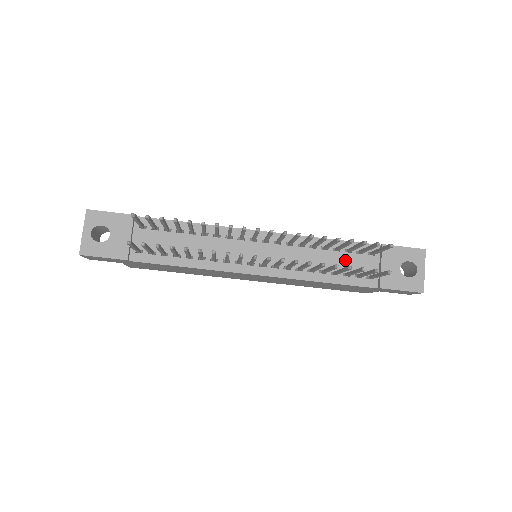
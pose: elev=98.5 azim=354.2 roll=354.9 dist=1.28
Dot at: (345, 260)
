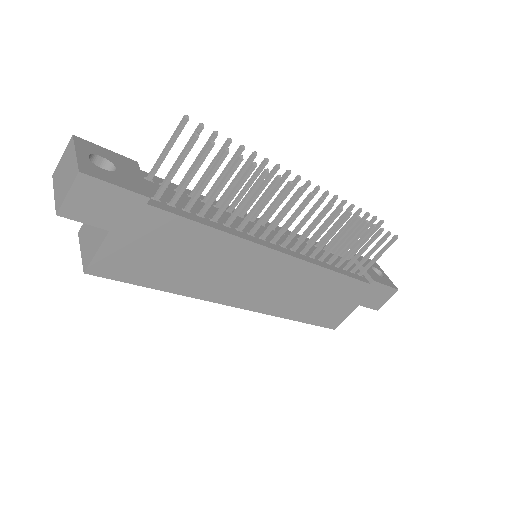
Dot at: (336, 259)
